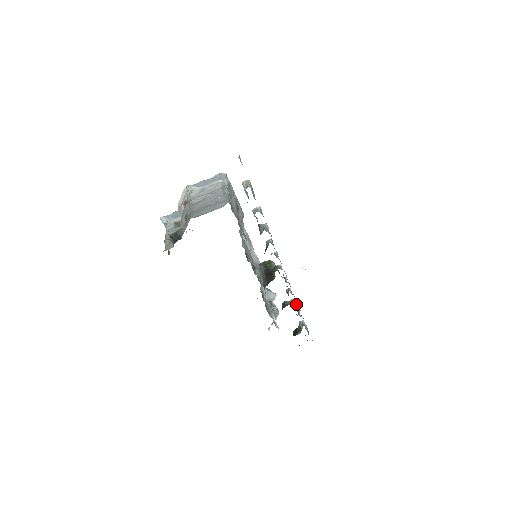
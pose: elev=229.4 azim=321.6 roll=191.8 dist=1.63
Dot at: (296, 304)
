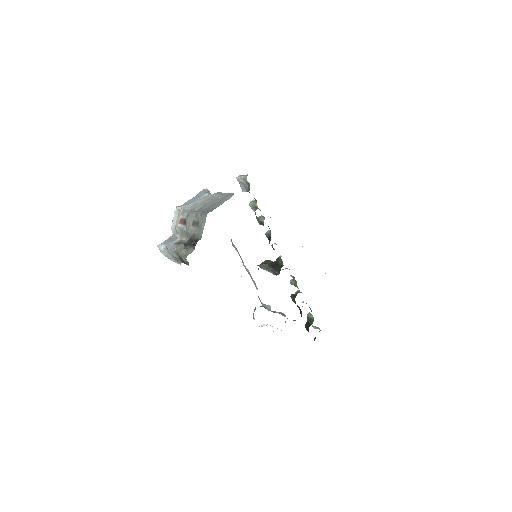
Dot at: occluded
